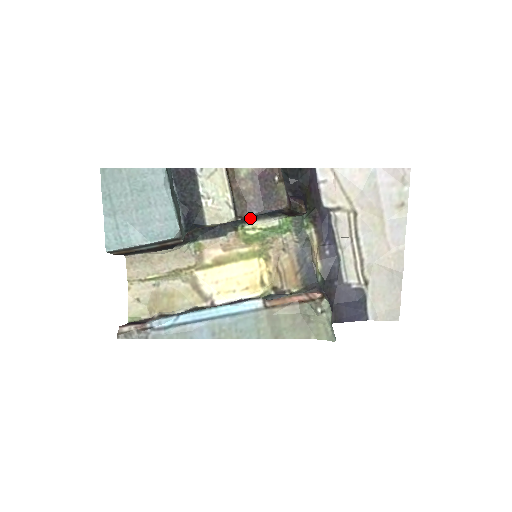
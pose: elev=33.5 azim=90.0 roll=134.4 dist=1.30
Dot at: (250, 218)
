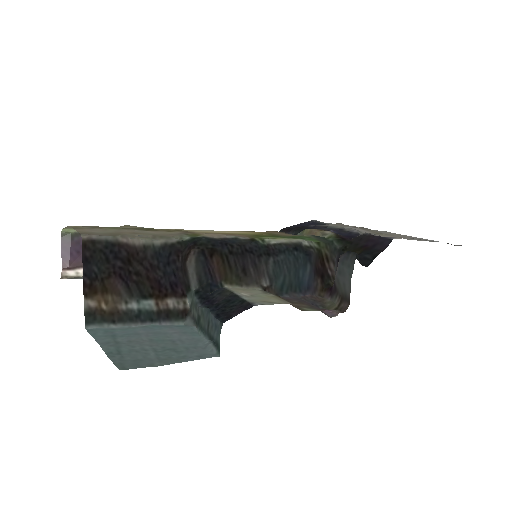
Dot at: (278, 248)
